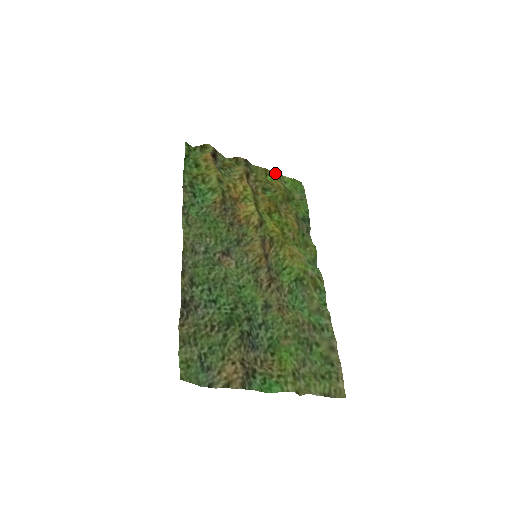
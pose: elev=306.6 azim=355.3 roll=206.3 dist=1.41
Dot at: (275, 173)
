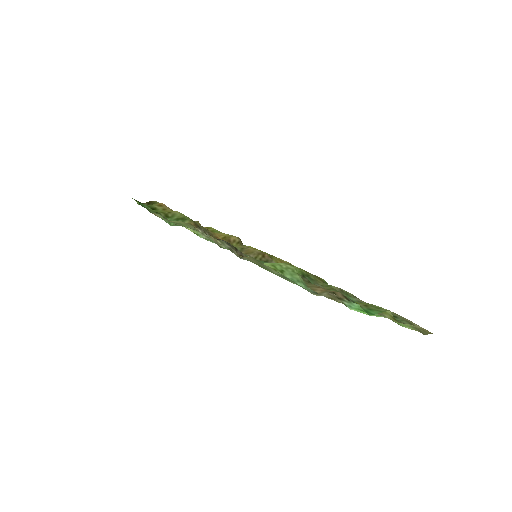
Dot at: occluded
